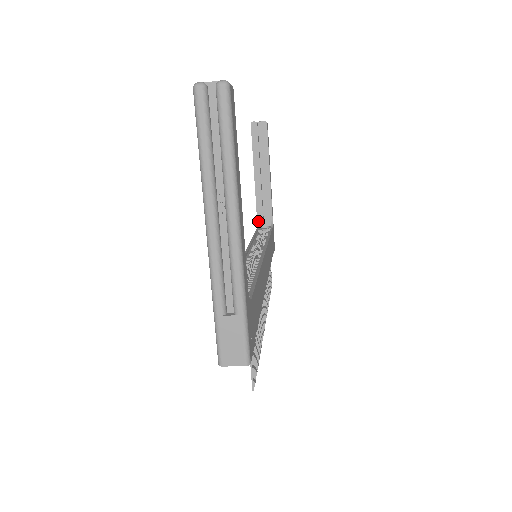
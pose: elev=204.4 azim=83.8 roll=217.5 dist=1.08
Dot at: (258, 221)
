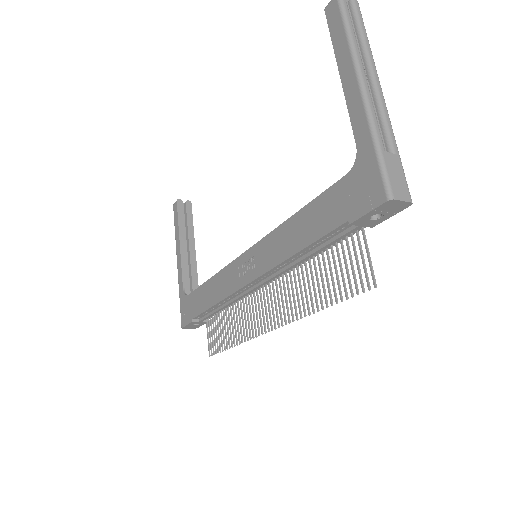
Dot at: (185, 292)
